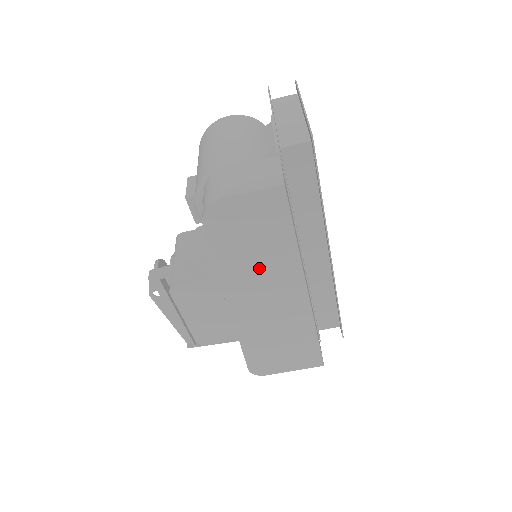
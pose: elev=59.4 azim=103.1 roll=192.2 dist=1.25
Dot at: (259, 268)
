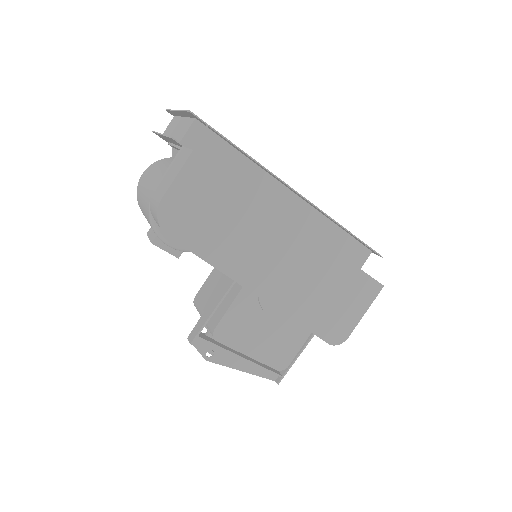
Dot at: (244, 238)
